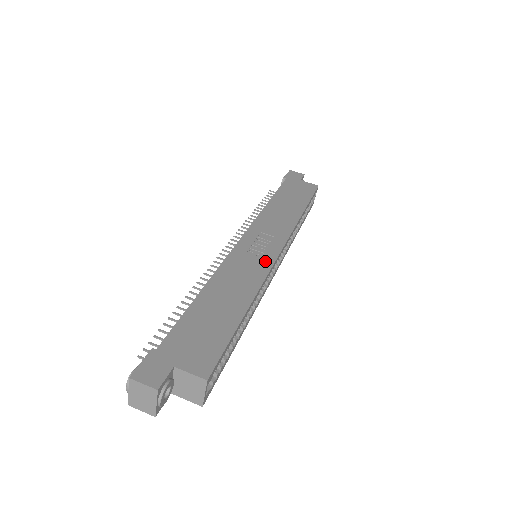
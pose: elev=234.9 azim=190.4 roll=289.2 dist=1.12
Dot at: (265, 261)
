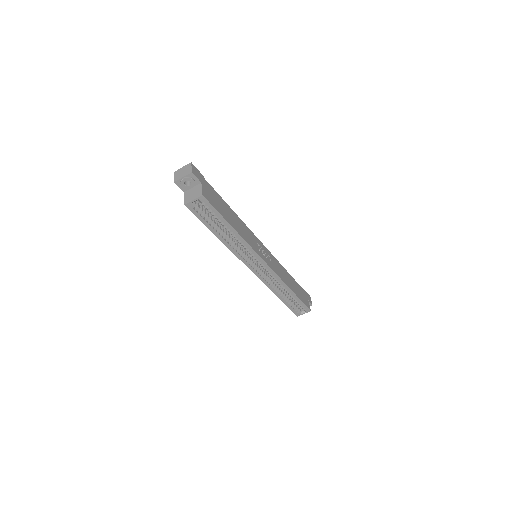
Dot at: (258, 251)
